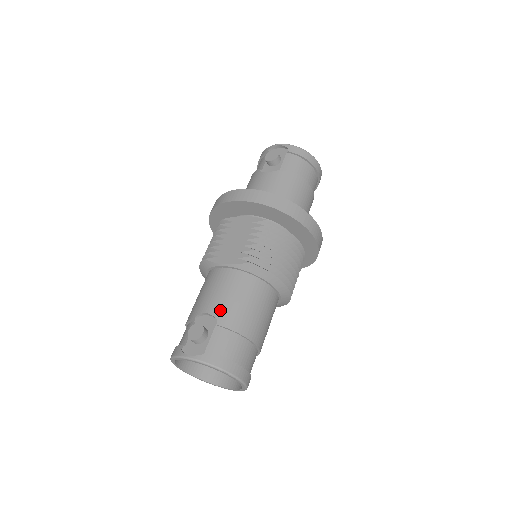
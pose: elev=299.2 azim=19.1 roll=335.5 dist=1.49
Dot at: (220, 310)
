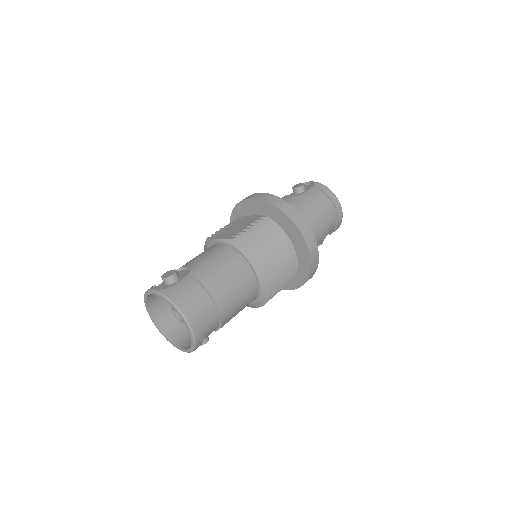
Dot at: (197, 266)
